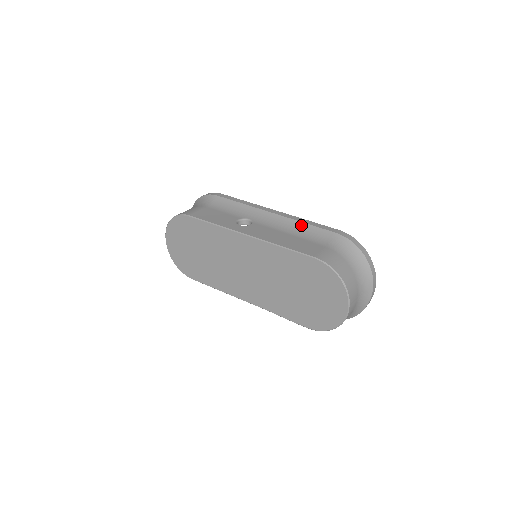
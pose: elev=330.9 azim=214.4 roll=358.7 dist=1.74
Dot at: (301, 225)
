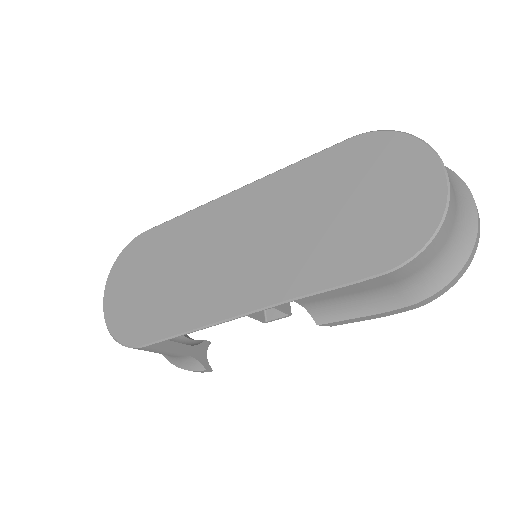
Dot at: occluded
